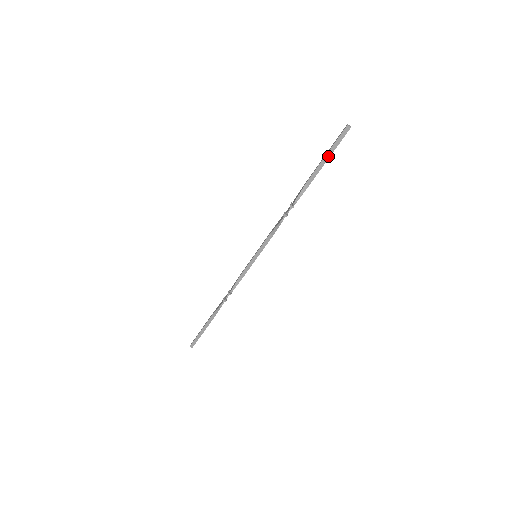
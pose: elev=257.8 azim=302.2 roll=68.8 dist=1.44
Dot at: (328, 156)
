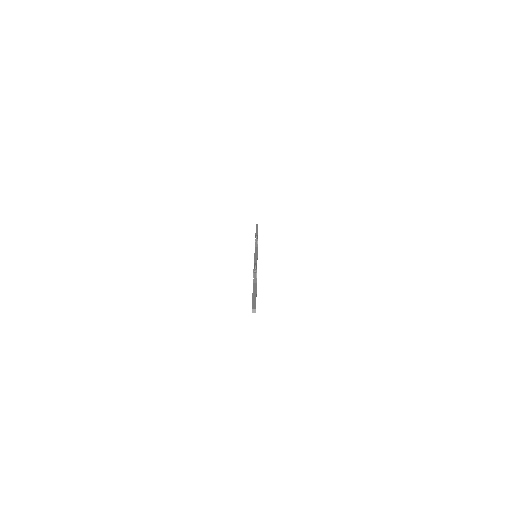
Dot at: (257, 229)
